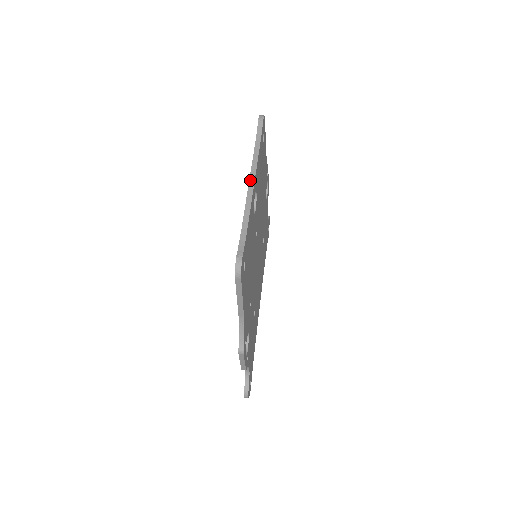
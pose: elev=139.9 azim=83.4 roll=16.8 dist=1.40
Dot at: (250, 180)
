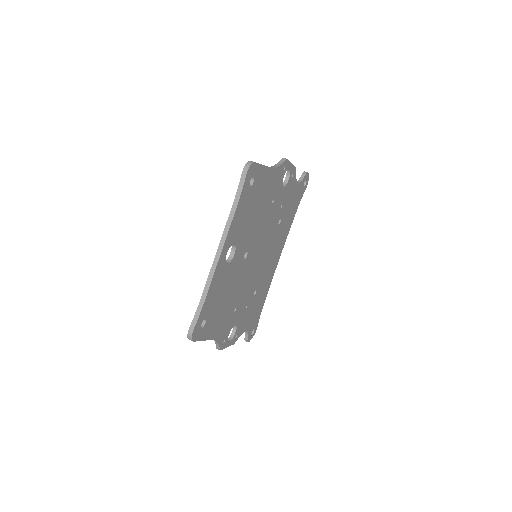
Dot at: (218, 249)
